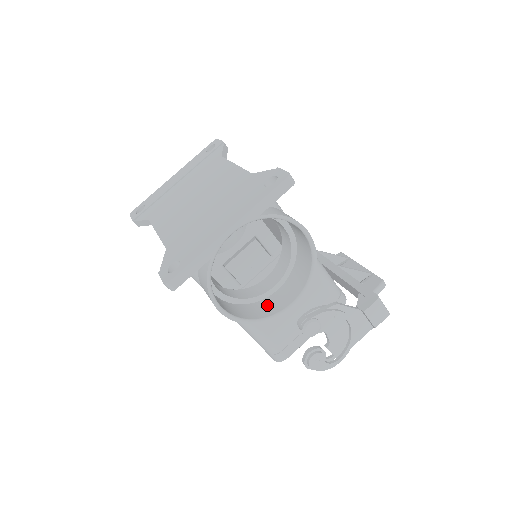
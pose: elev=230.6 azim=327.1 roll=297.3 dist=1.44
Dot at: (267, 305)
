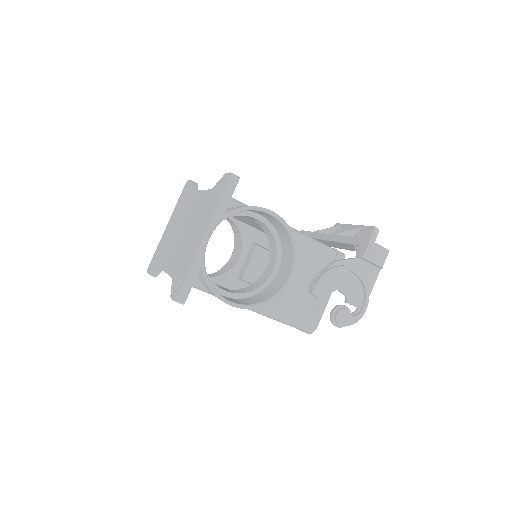
Dot at: (273, 287)
